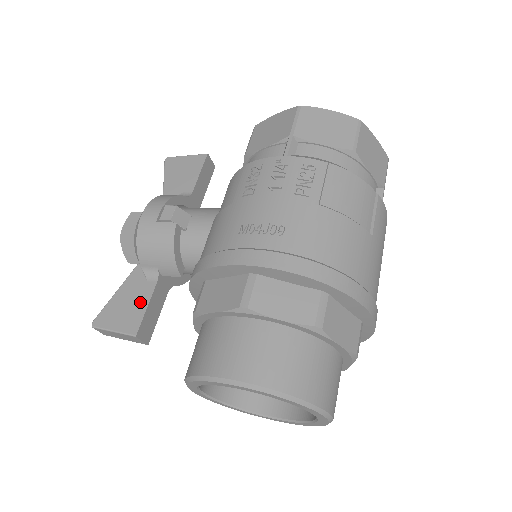
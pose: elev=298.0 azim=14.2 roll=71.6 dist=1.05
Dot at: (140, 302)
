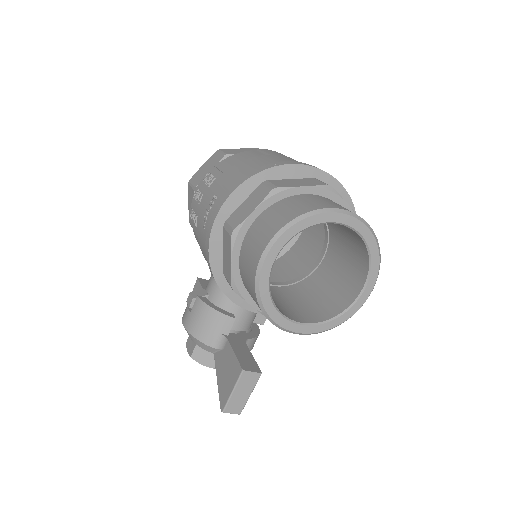
Dot at: (230, 359)
